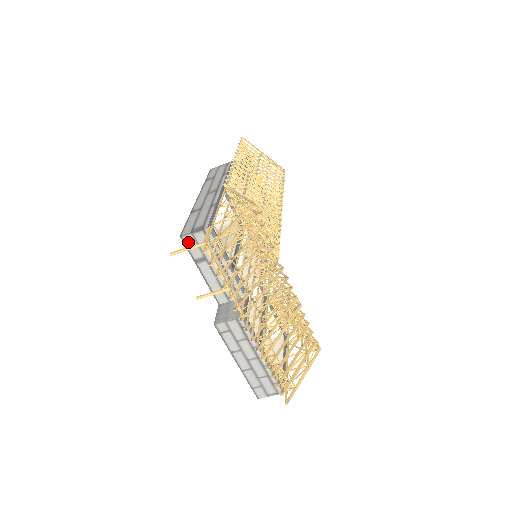
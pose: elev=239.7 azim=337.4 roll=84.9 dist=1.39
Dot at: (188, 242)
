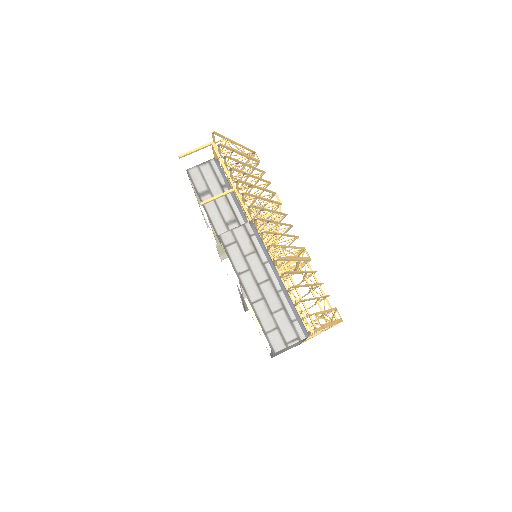
Dot at: (194, 175)
